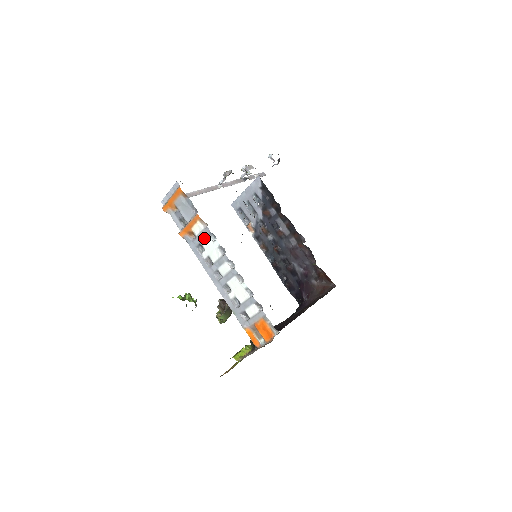
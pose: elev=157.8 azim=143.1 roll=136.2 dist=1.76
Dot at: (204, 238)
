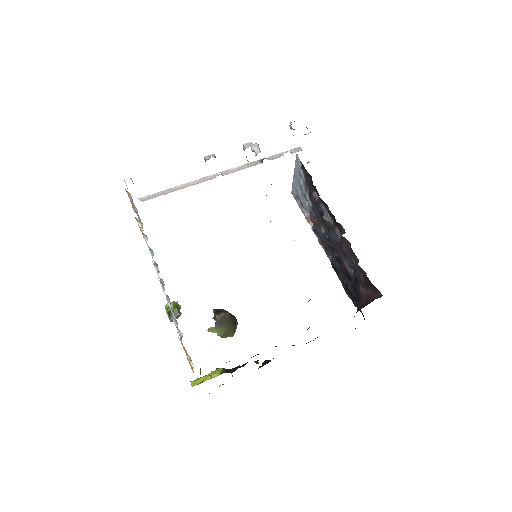
Dot at: (145, 239)
